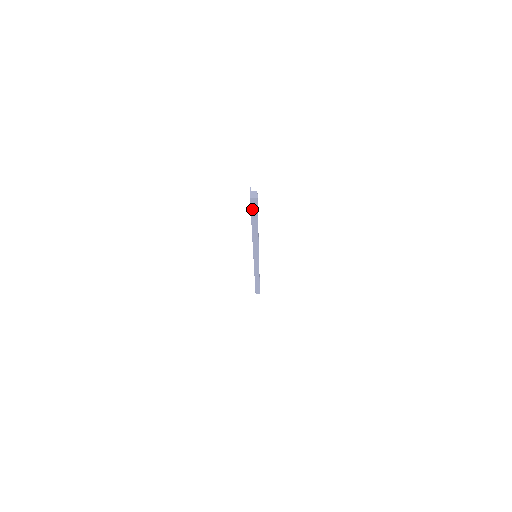
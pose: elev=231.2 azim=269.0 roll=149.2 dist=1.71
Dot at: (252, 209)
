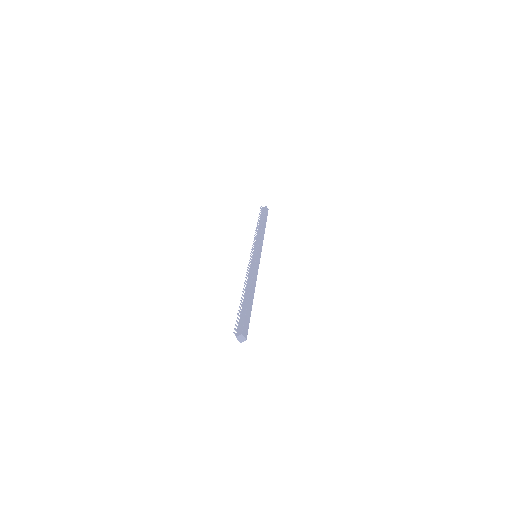
Dot at: occluded
